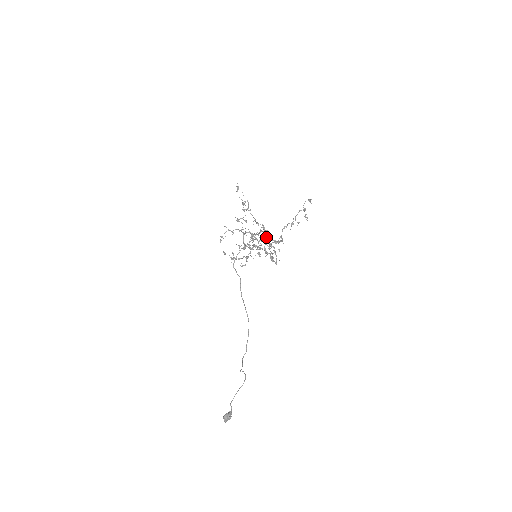
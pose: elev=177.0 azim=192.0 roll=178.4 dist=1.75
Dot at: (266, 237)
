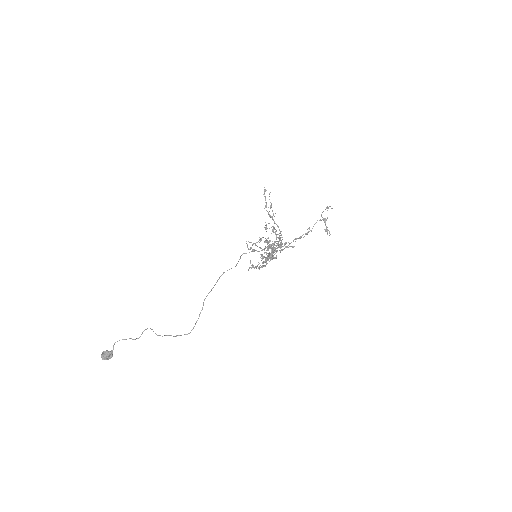
Dot at: occluded
